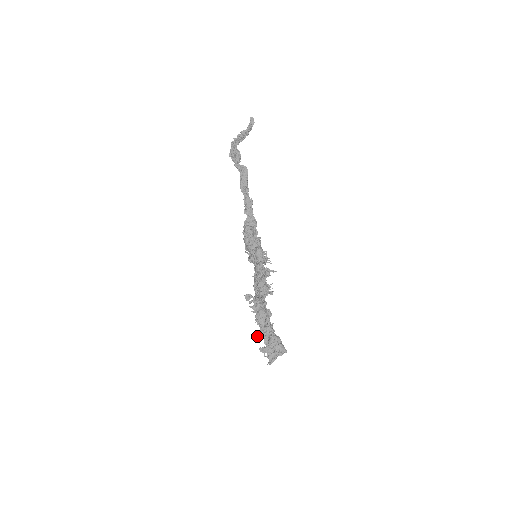
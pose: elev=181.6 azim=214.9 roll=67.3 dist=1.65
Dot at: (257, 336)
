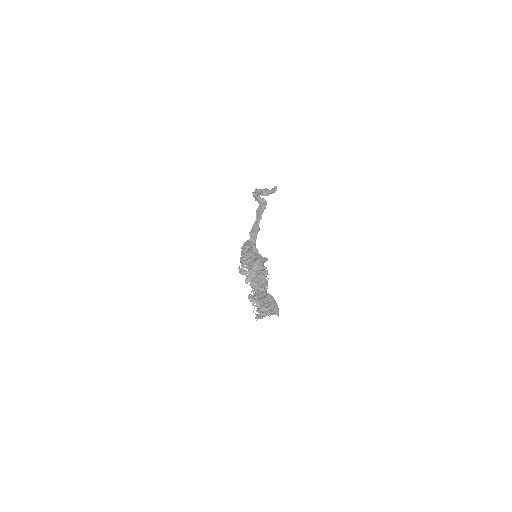
Dot at: (248, 296)
